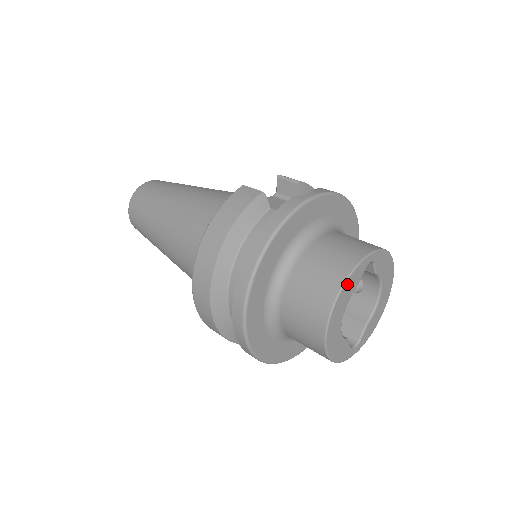
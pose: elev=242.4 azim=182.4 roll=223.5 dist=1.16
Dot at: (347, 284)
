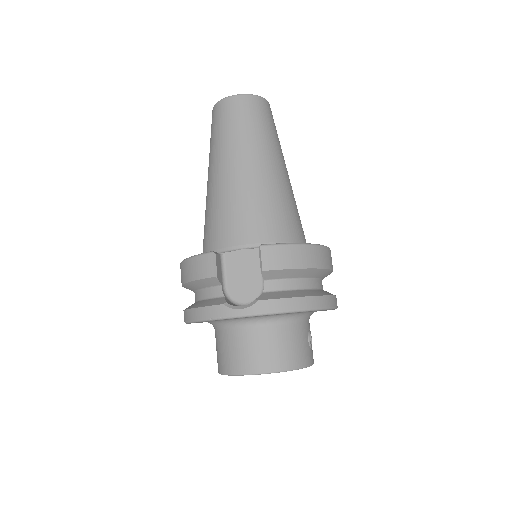
Dot at: (229, 375)
